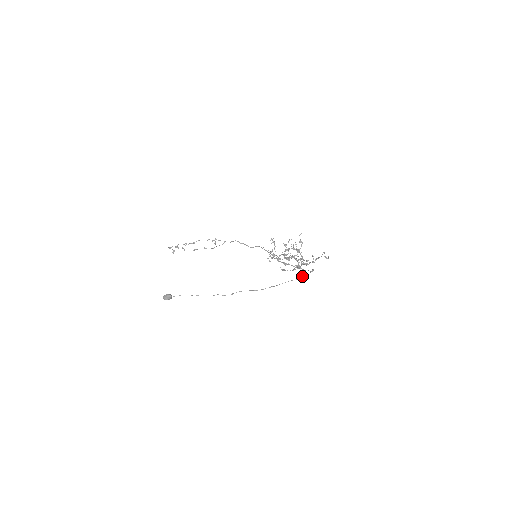
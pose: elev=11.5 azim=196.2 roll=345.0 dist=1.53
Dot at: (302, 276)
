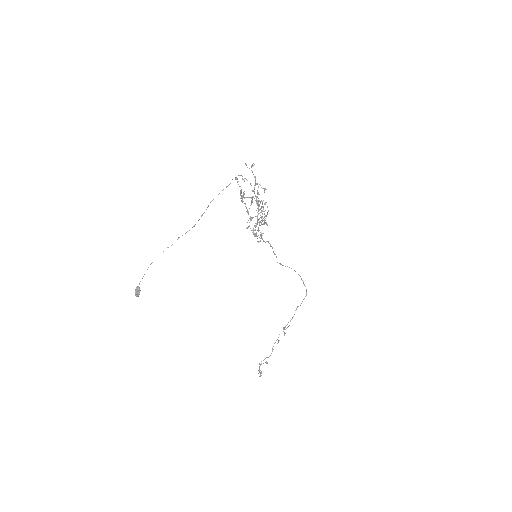
Dot at: (230, 183)
